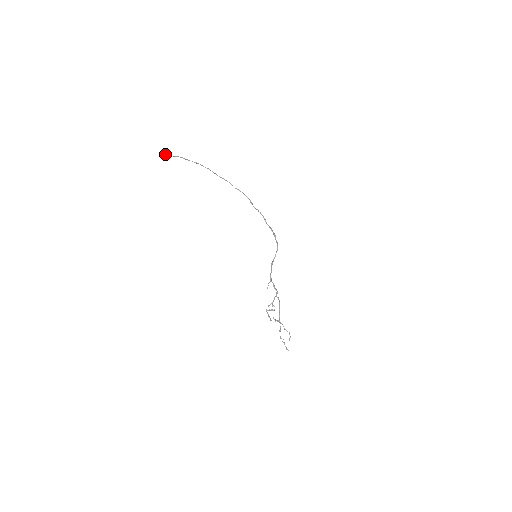
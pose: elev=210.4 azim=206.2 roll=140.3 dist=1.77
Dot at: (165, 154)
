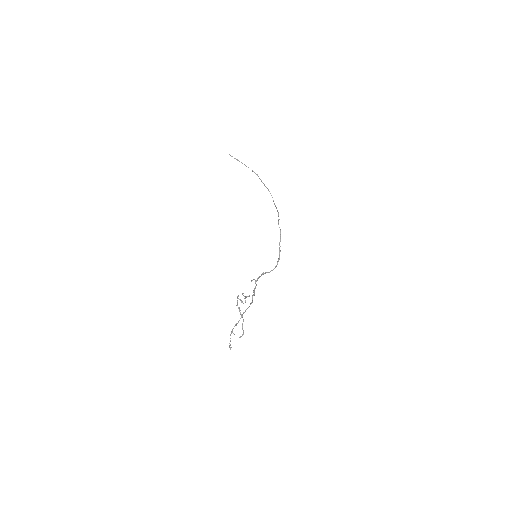
Dot at: occluded
